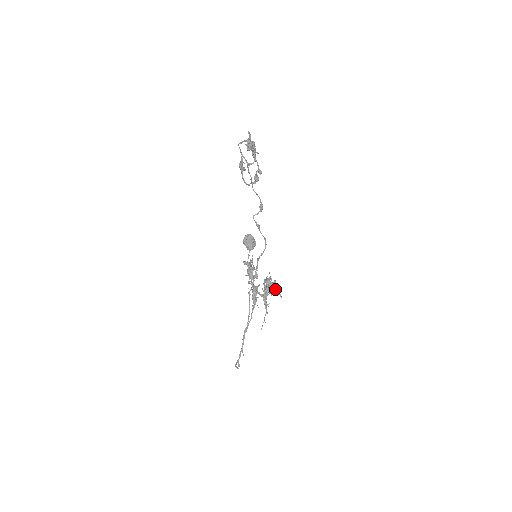
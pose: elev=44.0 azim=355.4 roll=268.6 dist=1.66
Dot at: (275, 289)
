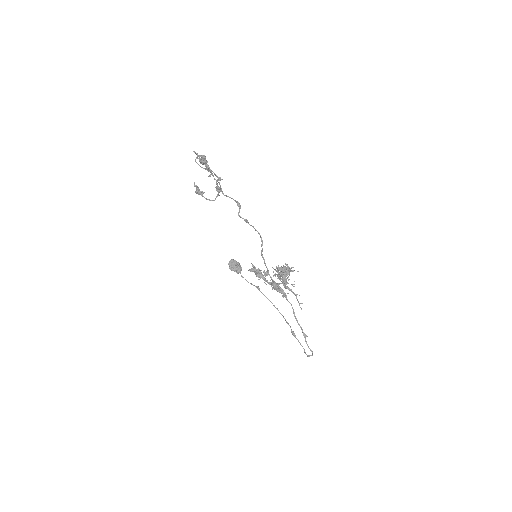
Dot at: (289, 268)
